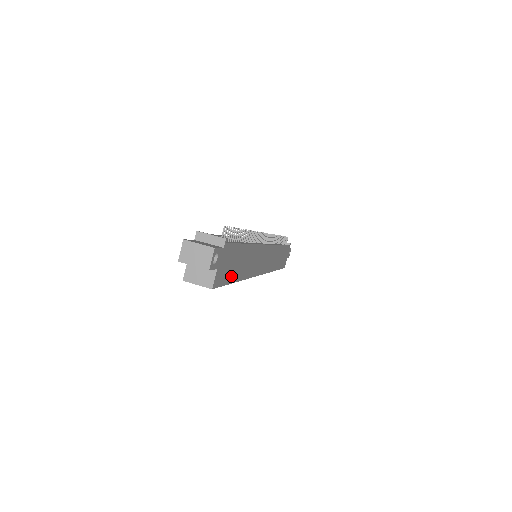
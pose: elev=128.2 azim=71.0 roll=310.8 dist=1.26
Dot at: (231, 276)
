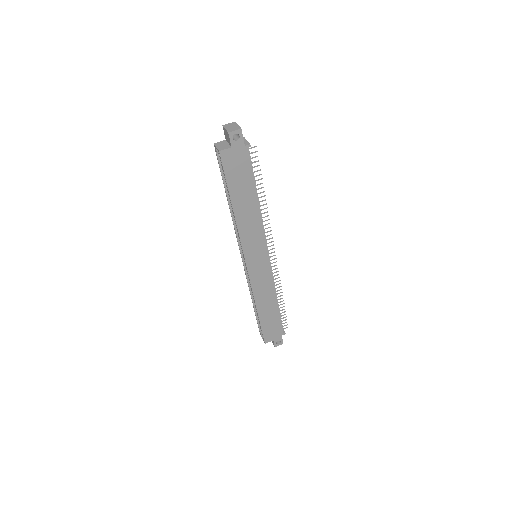
Dot at: (233, 184)
